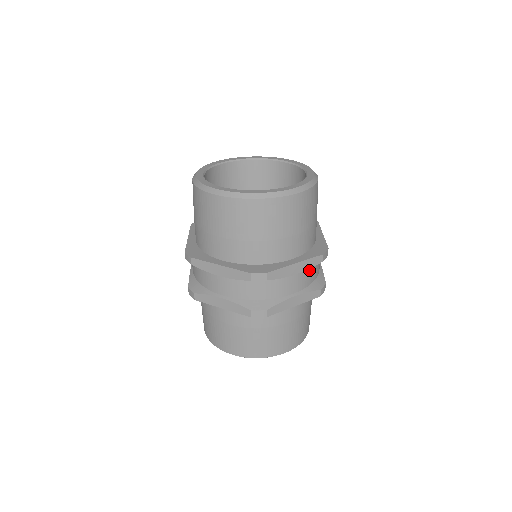
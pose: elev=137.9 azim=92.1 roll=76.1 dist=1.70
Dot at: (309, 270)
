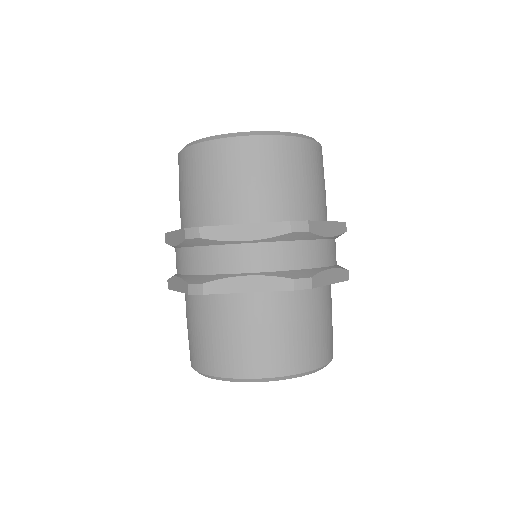
Dot at: (334, 243)
